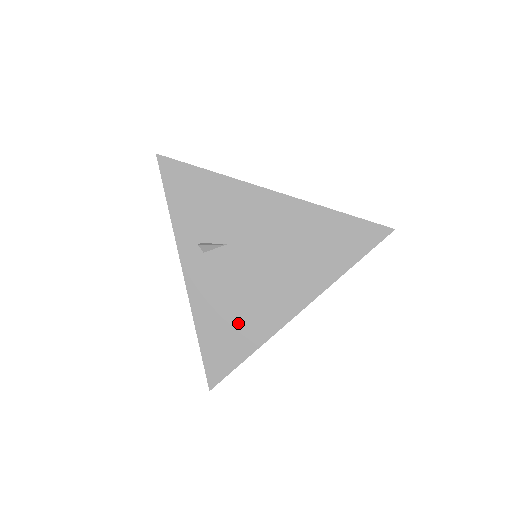
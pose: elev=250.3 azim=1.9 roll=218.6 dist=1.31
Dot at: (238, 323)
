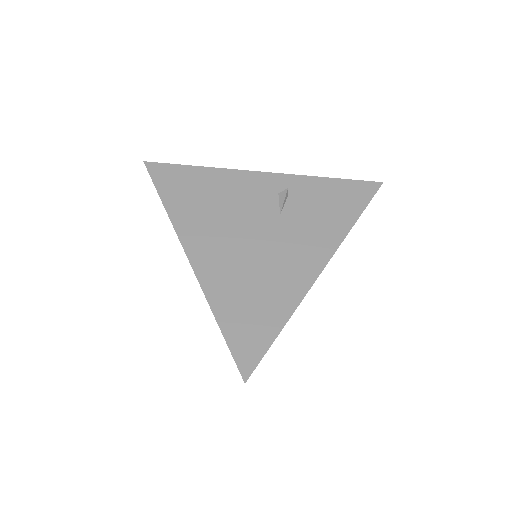
Dot at: occluded
